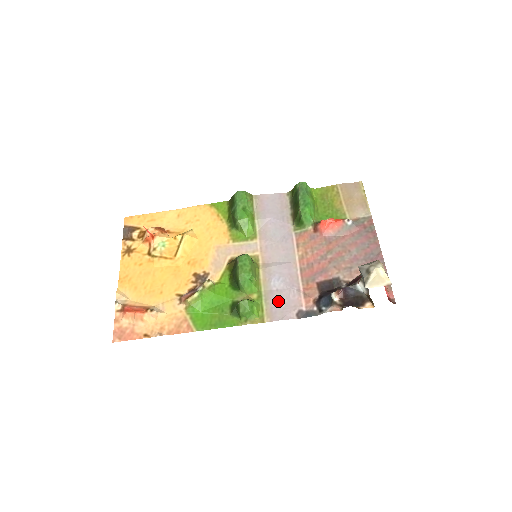
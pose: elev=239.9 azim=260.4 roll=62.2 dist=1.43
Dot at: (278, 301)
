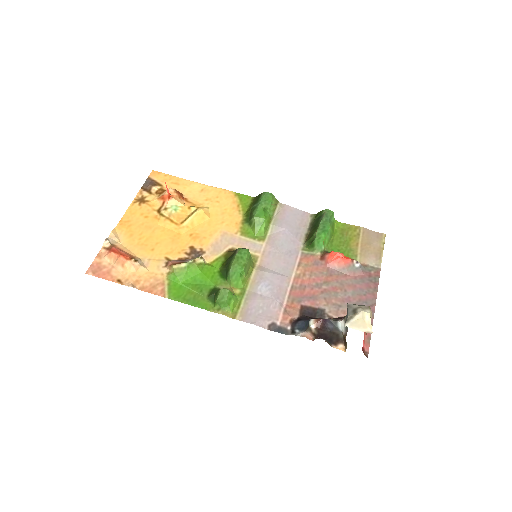
Dot at: (257, 305)
